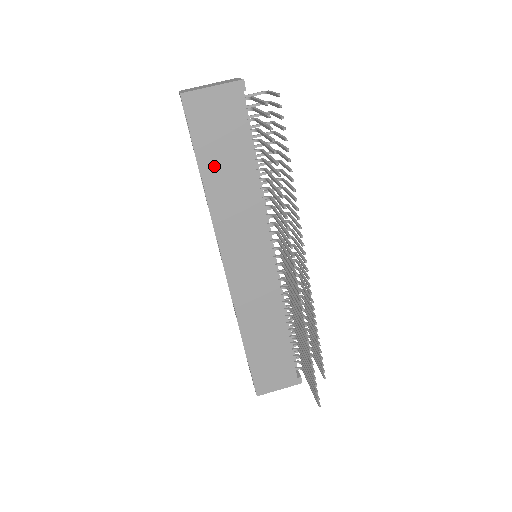
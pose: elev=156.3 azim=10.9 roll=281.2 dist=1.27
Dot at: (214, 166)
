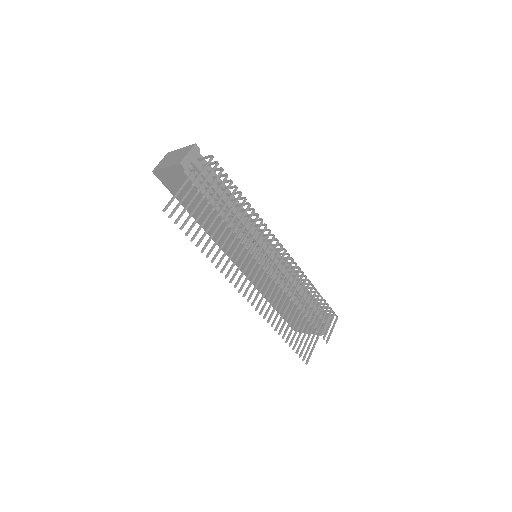
Dot at: occluded
